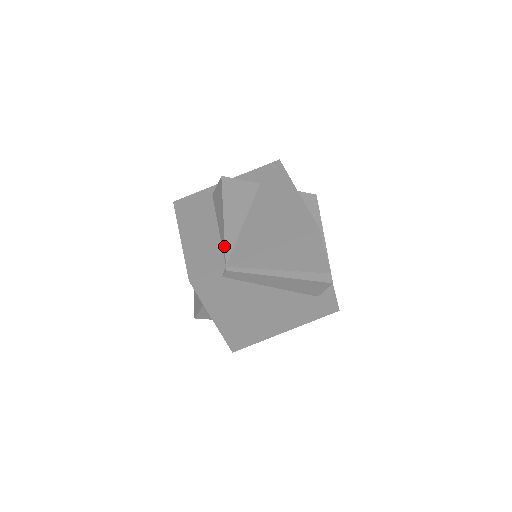
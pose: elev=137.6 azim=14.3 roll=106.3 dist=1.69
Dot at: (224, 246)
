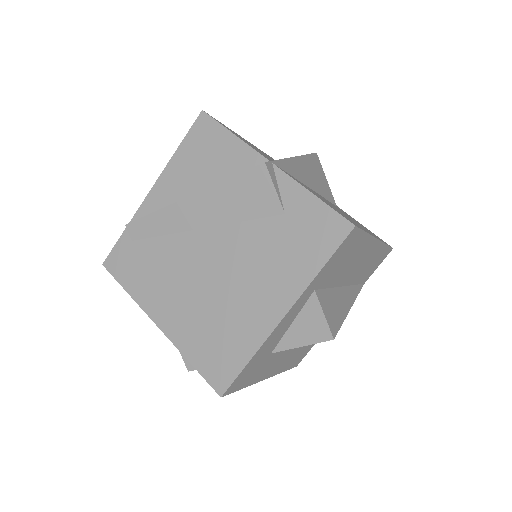
Dot at: occluded
